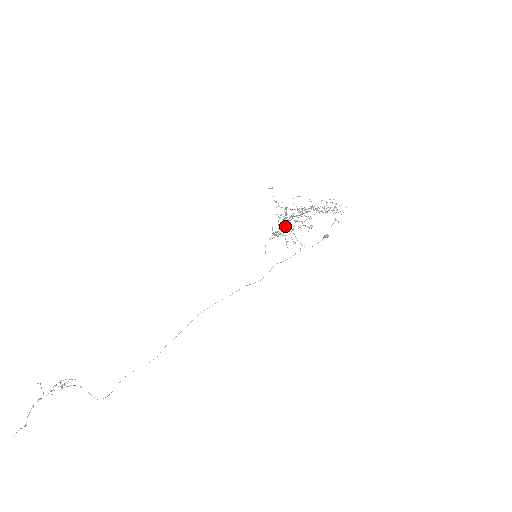
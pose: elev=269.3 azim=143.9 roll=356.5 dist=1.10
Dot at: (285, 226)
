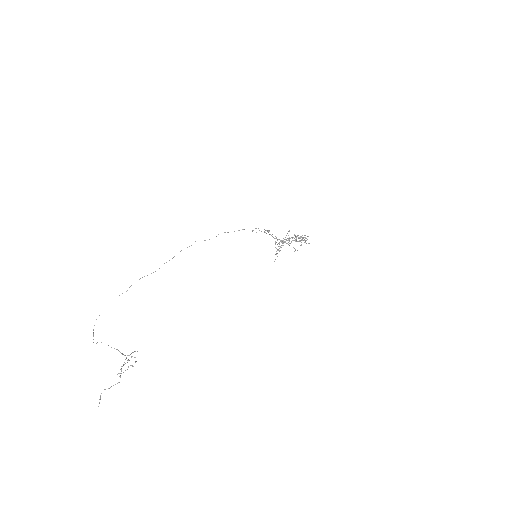
Dot at: occluded
